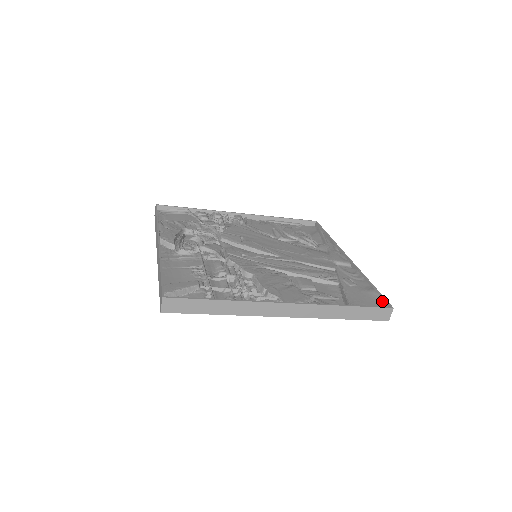
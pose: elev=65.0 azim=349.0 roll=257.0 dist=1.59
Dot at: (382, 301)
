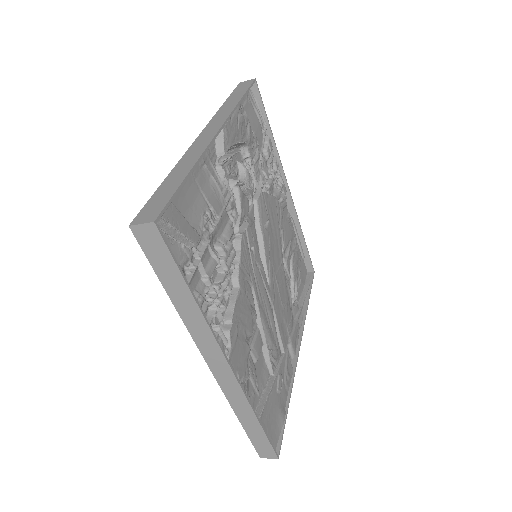
Dot at: (279, 437)
